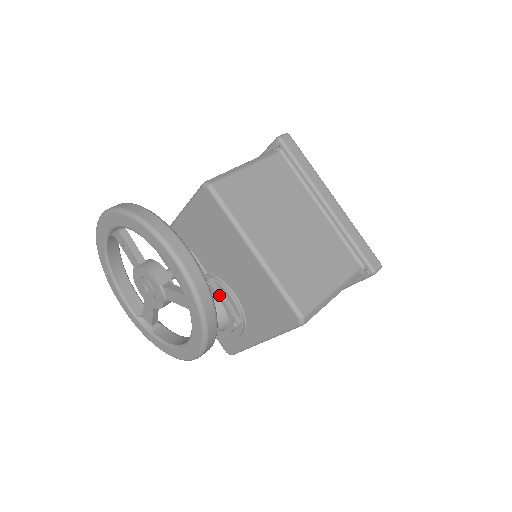
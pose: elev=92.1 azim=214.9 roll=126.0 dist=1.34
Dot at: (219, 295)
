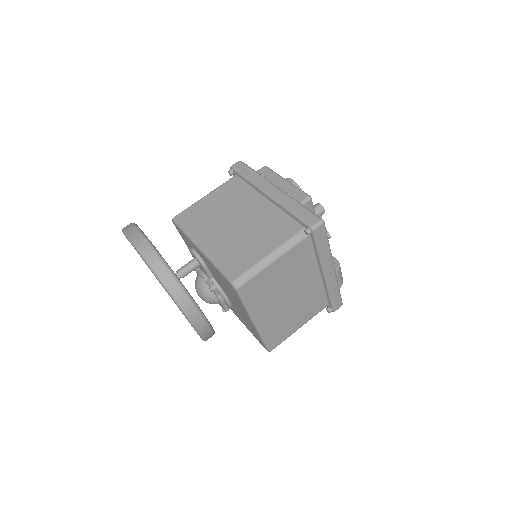
Dot at: (218, 298)
